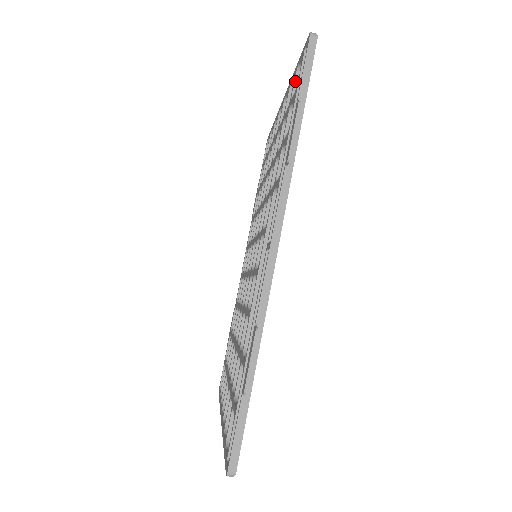
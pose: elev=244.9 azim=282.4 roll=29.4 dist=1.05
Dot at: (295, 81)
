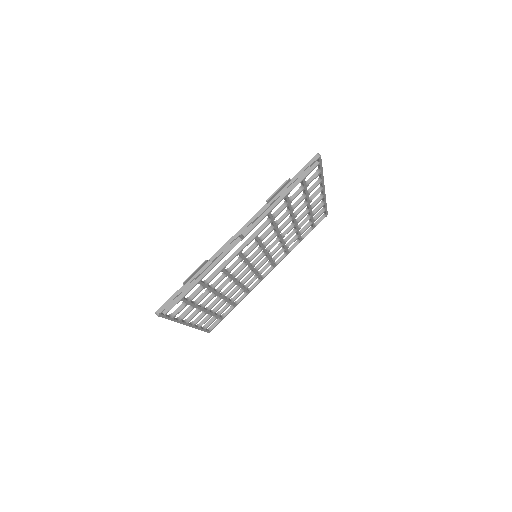
Dot at: (313, 175)
